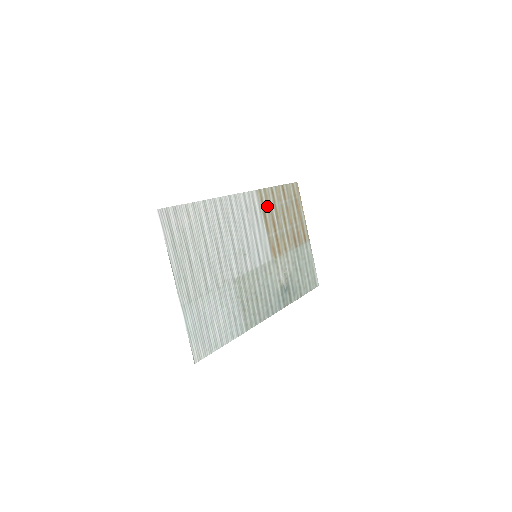
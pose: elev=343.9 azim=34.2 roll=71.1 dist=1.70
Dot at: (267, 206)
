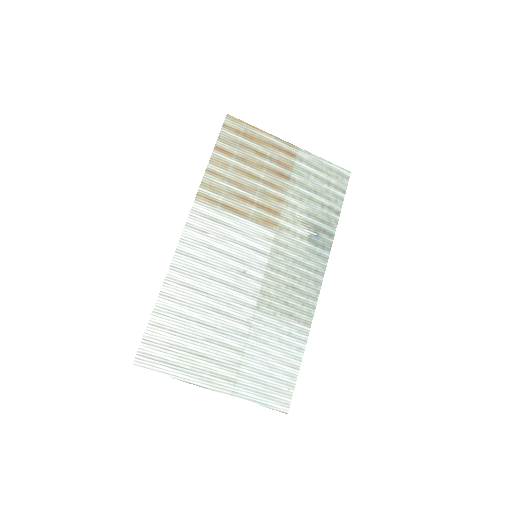
Dot at: (220, 195)
